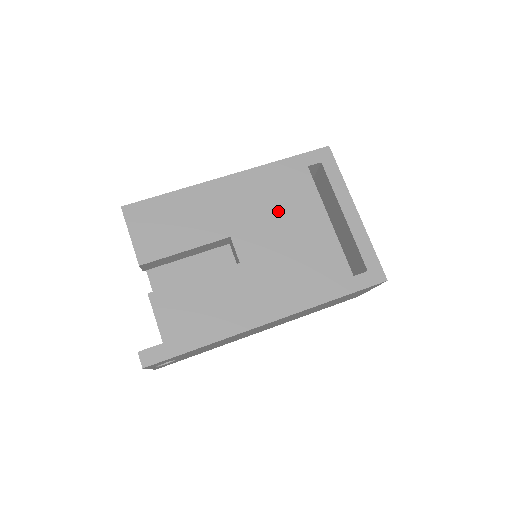
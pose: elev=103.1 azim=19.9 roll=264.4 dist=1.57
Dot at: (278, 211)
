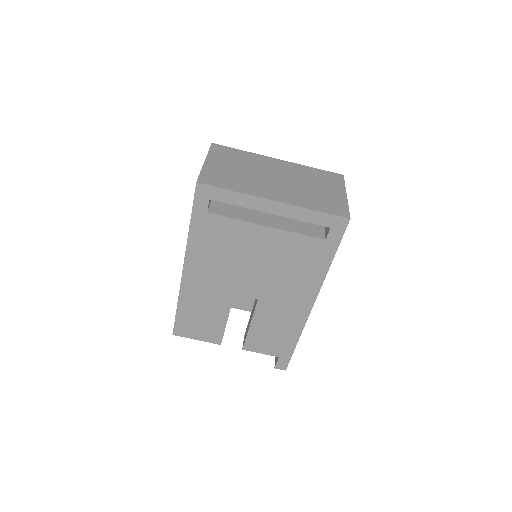
Dot at: (234, 257)
